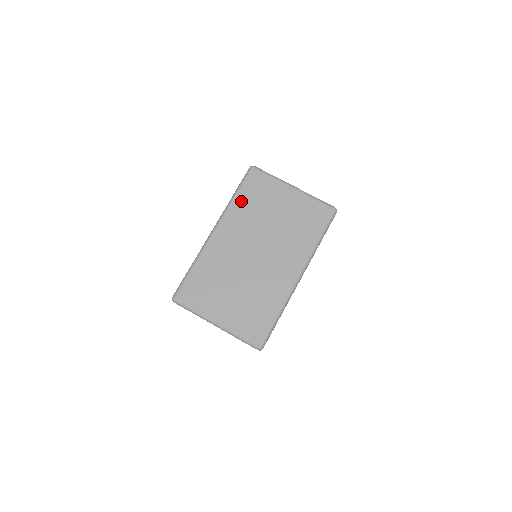
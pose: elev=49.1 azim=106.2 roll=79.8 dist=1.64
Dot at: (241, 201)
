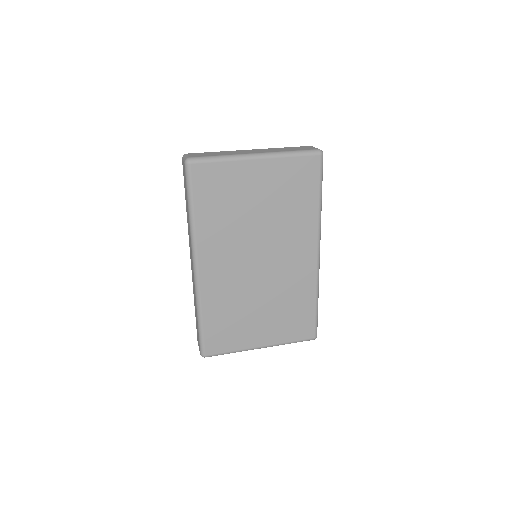
Dot at: (205, 216)
